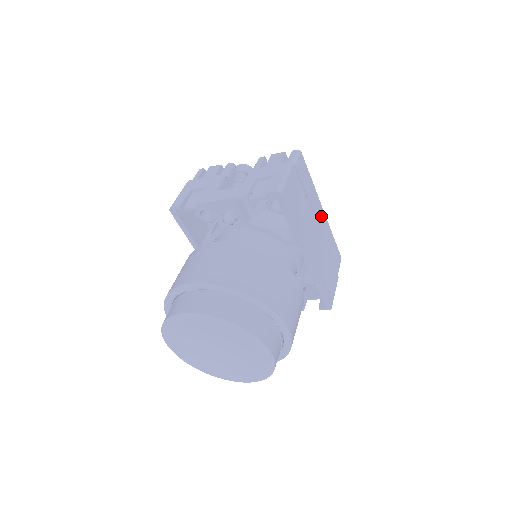
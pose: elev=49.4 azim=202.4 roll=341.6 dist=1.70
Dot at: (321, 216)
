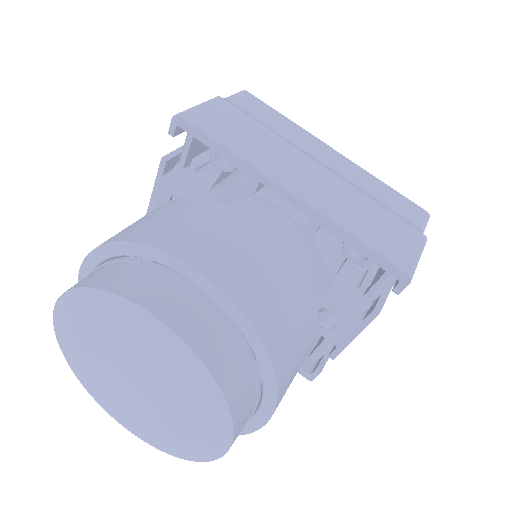
Dot at: (328, 155)
